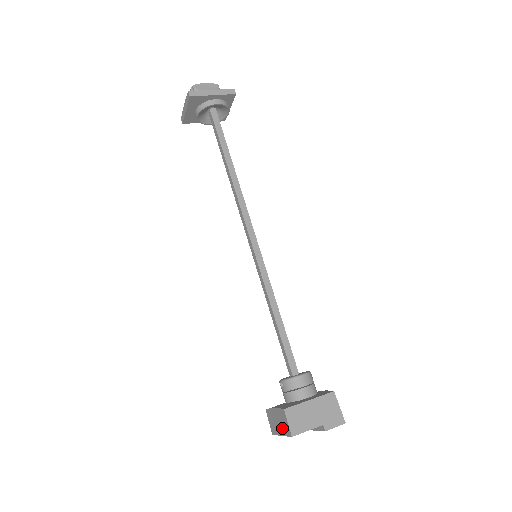
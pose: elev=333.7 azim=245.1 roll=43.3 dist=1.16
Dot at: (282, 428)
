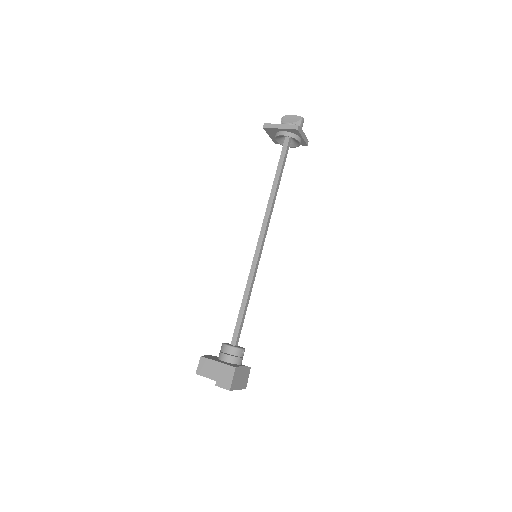
Dot at: occluded
